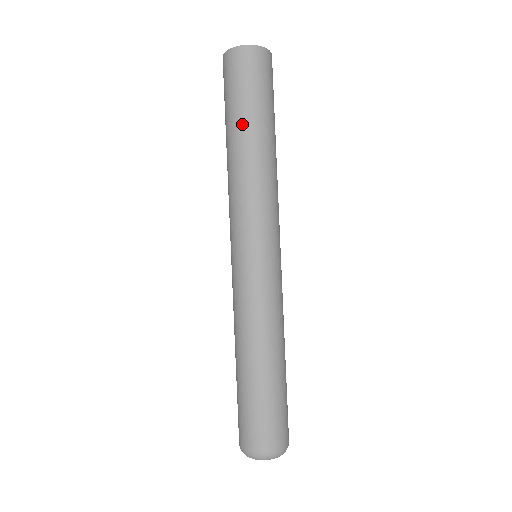
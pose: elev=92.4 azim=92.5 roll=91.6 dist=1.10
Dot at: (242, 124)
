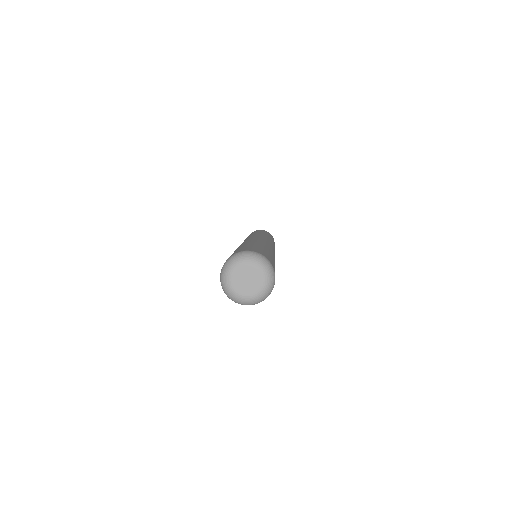
Dot at: (255, 232)
